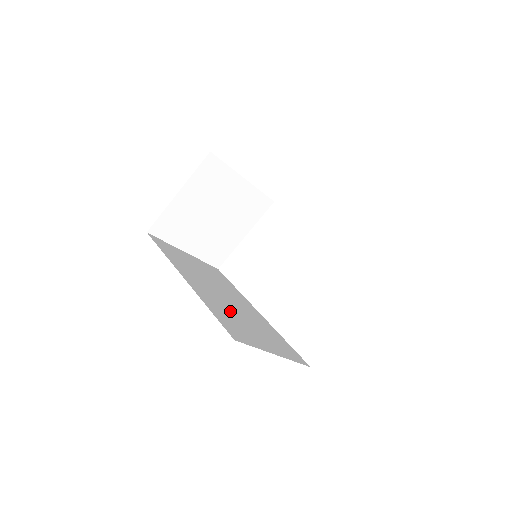
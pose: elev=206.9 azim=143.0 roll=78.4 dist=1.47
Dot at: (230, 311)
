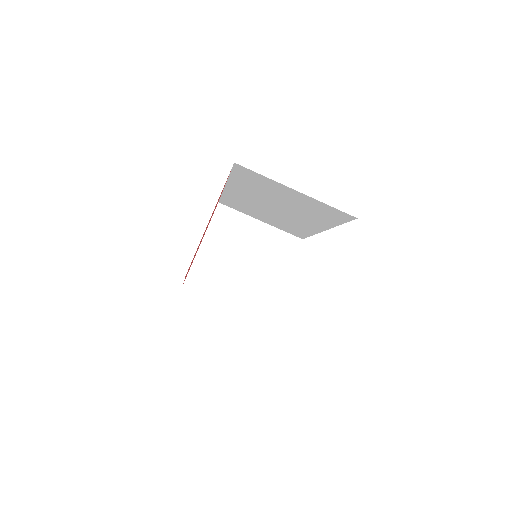
Dot at: occluded
